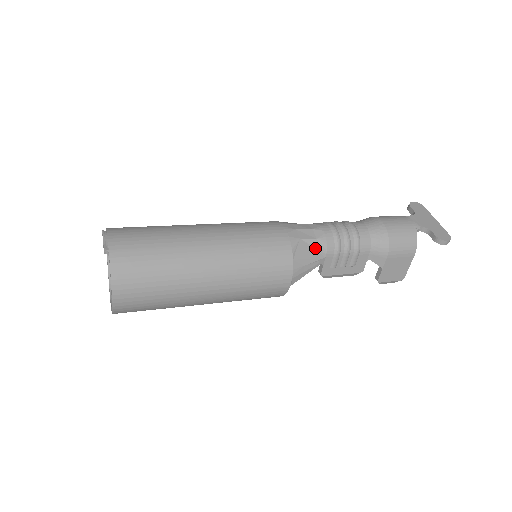
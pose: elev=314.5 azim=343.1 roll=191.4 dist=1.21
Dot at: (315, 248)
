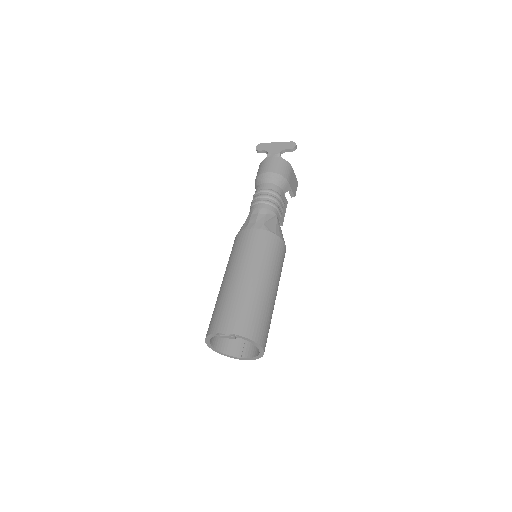
Dot at: (271, 219)
